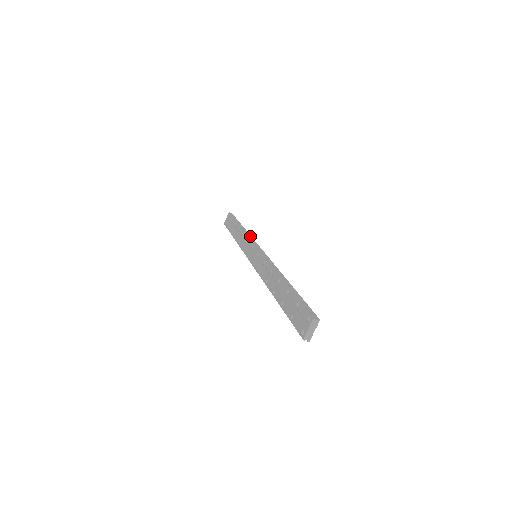
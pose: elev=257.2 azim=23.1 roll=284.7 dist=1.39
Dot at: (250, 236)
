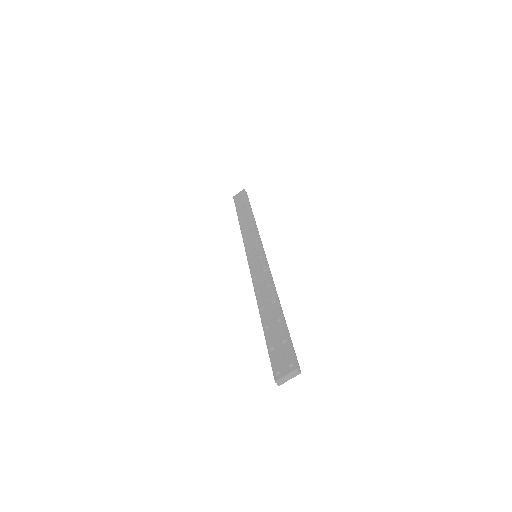
Dot at: (258, 231)
